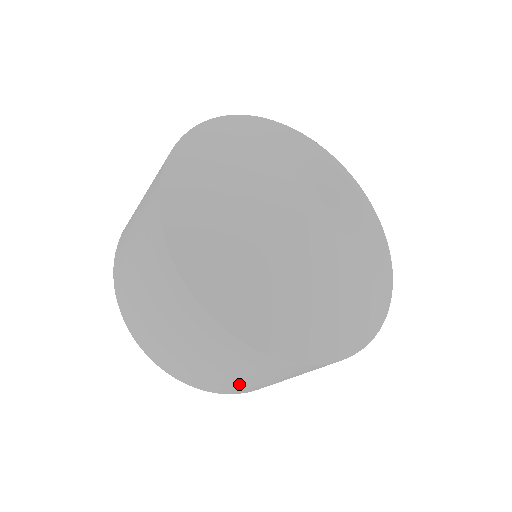
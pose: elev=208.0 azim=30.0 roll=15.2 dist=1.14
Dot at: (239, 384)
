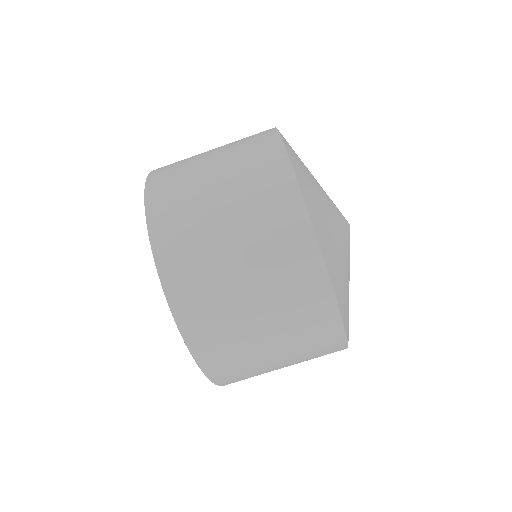
Dot at: (209, 251)
